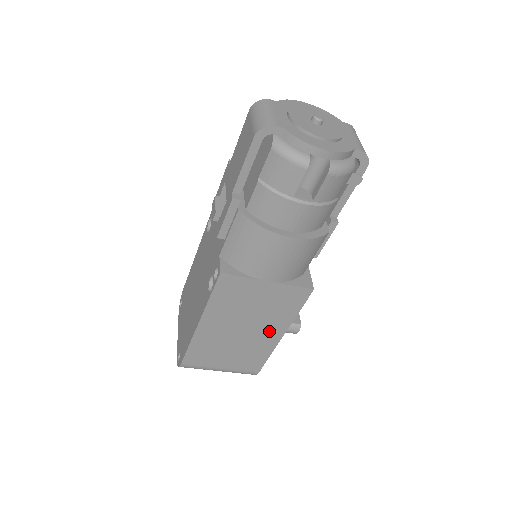
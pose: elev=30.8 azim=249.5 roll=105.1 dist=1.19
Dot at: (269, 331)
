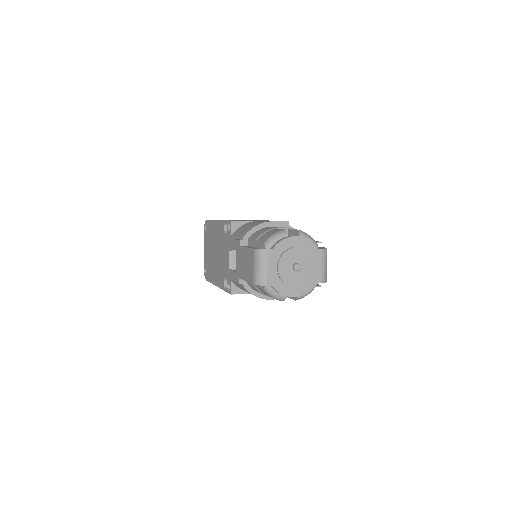
Dot at: occluded
